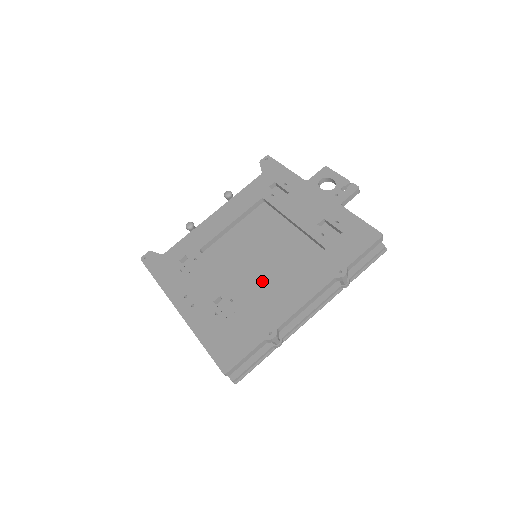
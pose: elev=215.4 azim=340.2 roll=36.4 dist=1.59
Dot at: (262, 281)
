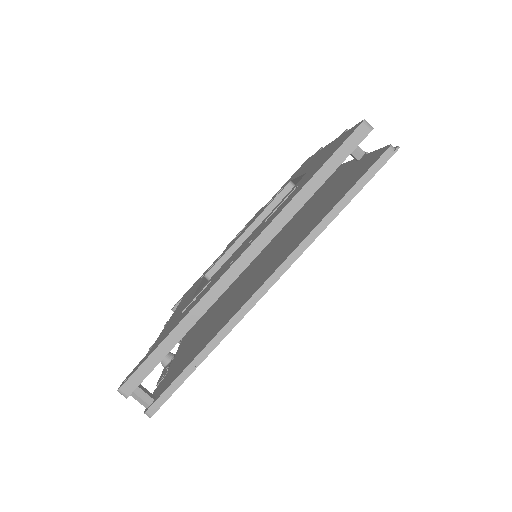
Dot at: (287, 230)
